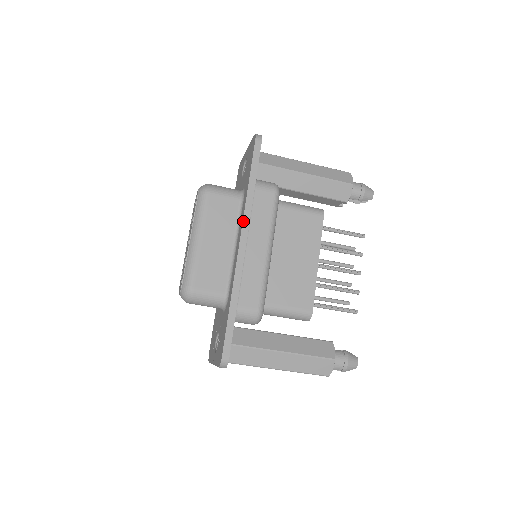
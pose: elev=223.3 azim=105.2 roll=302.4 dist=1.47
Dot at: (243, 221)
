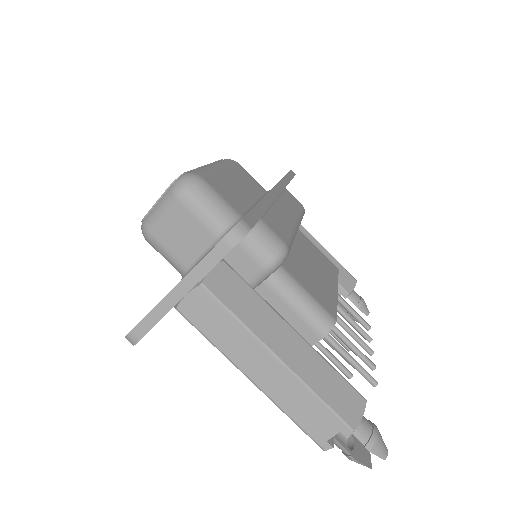
Dot at: (279, 182)
